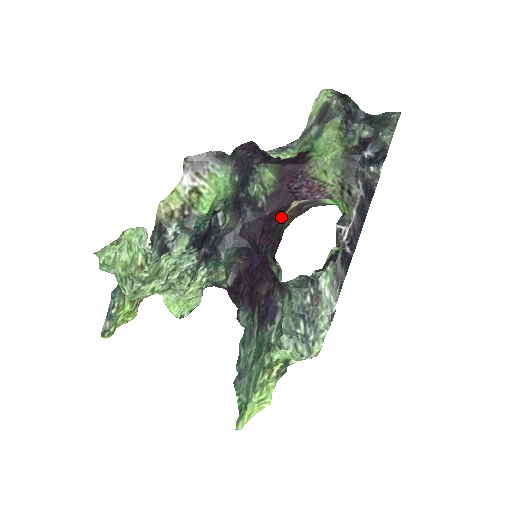
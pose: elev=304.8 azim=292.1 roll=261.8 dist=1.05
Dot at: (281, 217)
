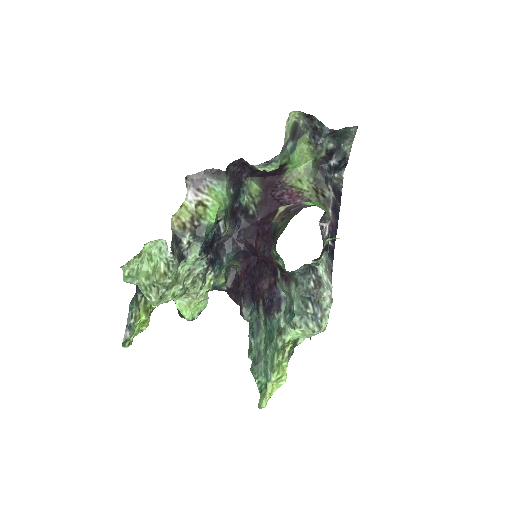
Dot at: (272, 221)
